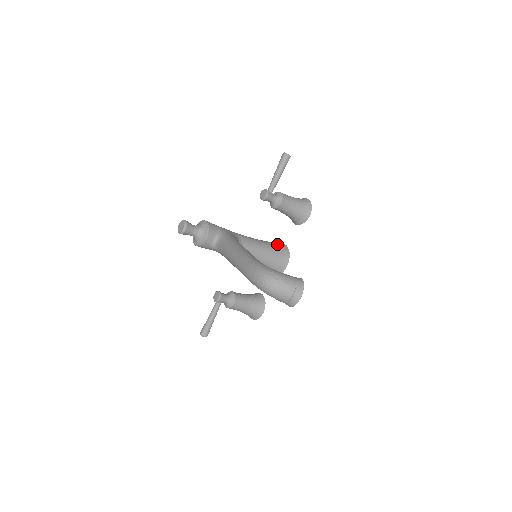
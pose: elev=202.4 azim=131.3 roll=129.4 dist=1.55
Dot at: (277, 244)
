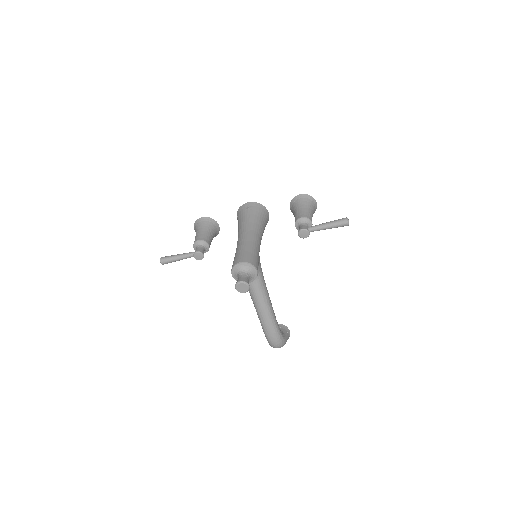
Dot at: occluded
